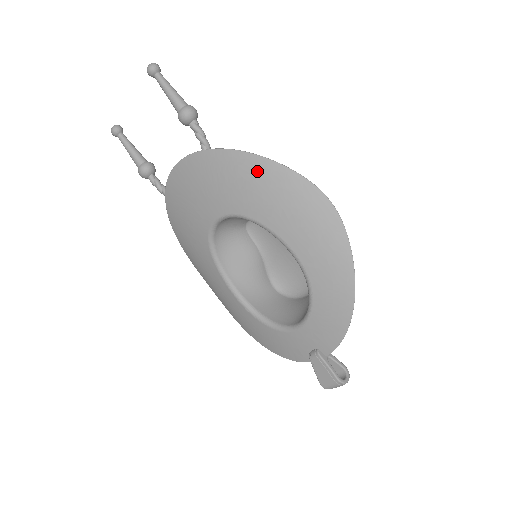
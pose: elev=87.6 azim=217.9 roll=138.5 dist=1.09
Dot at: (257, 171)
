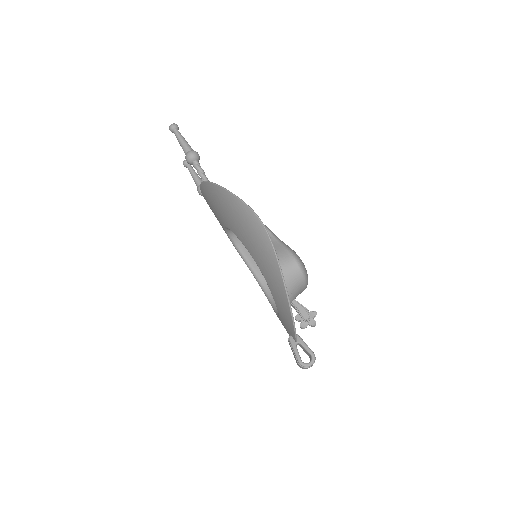
Dot at: (222, 198)
